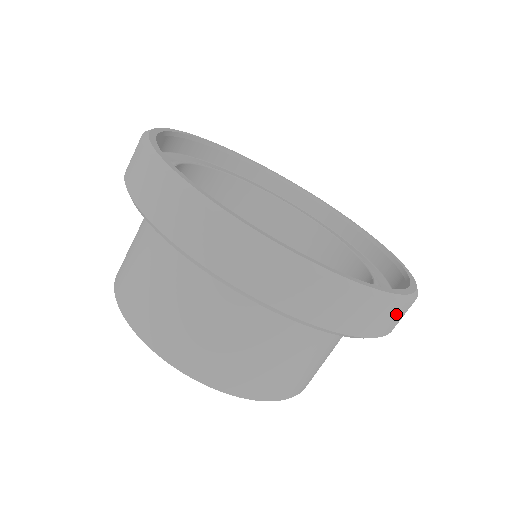
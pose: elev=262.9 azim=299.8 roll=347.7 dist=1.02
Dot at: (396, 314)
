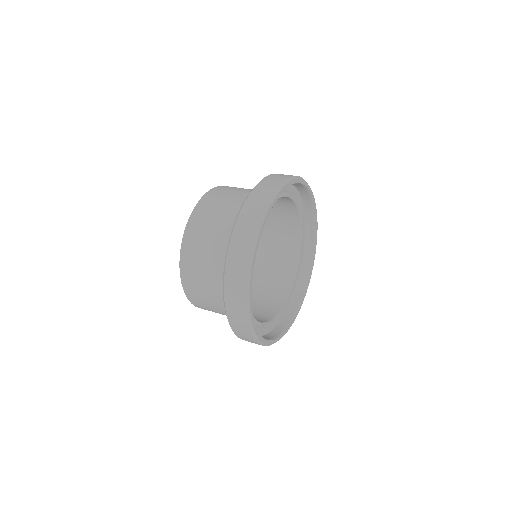
Dot at: occluded
